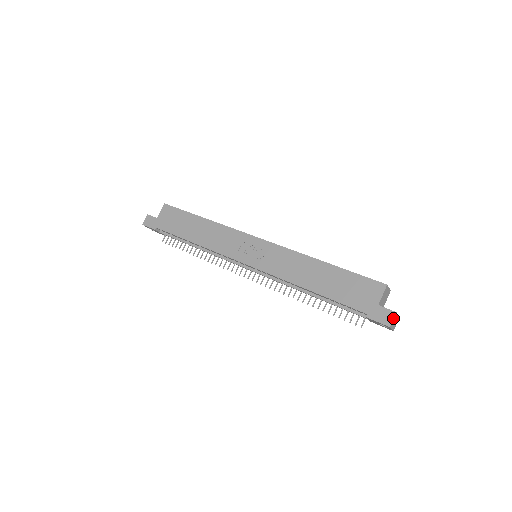
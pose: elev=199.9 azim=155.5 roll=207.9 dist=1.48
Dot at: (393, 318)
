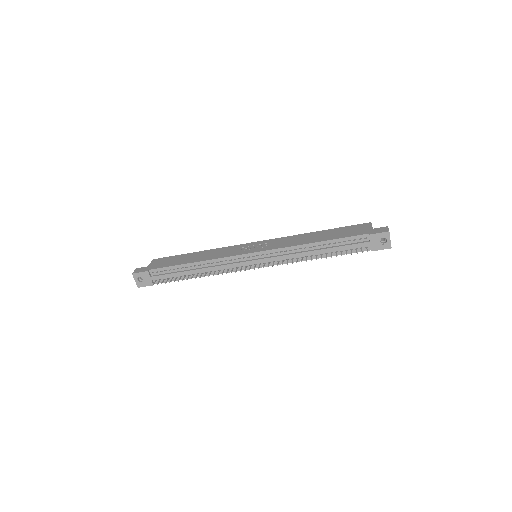
Dot at: (388, 228)
